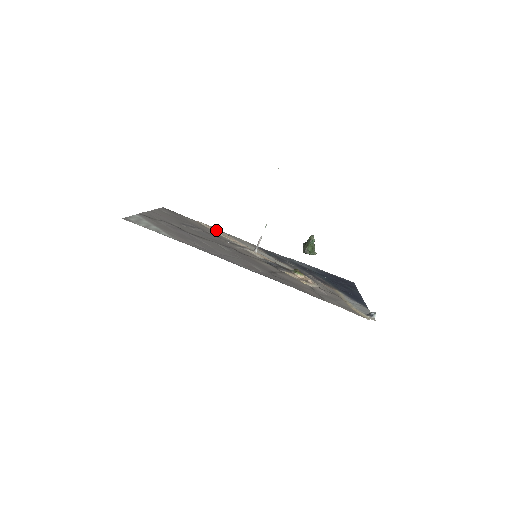
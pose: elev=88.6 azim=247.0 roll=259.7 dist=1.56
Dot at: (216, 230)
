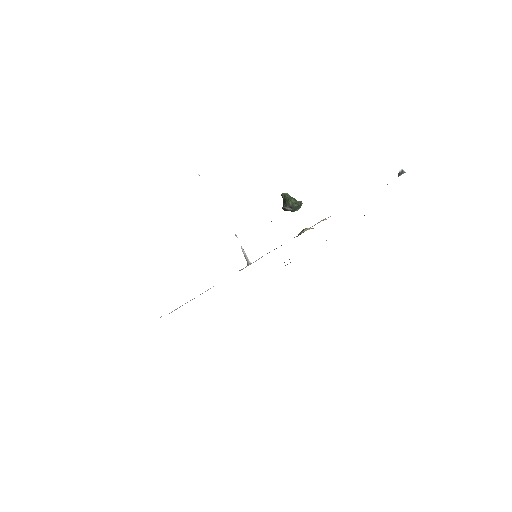
Dot at: occluded
